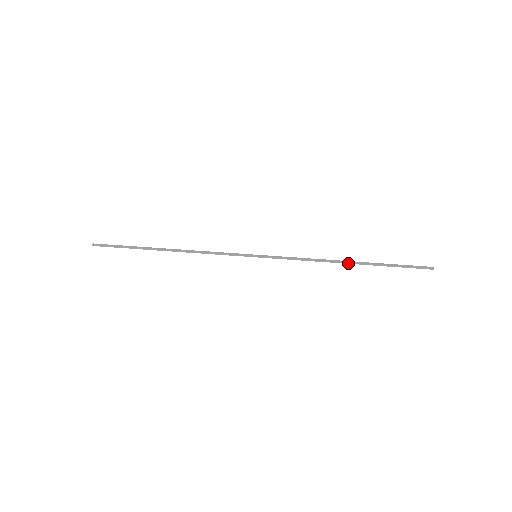
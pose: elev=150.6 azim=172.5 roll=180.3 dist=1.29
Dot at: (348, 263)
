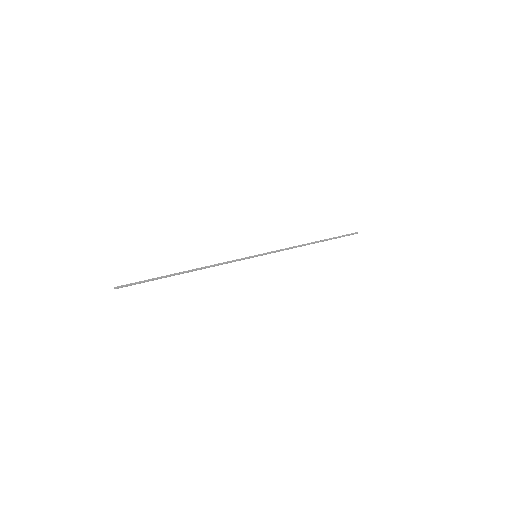
Dot at: (314, 243)
